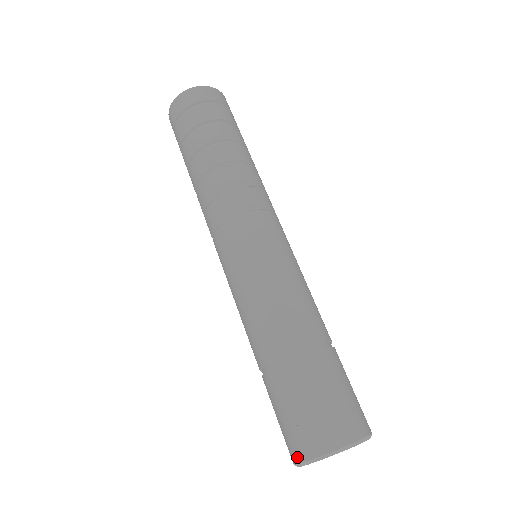
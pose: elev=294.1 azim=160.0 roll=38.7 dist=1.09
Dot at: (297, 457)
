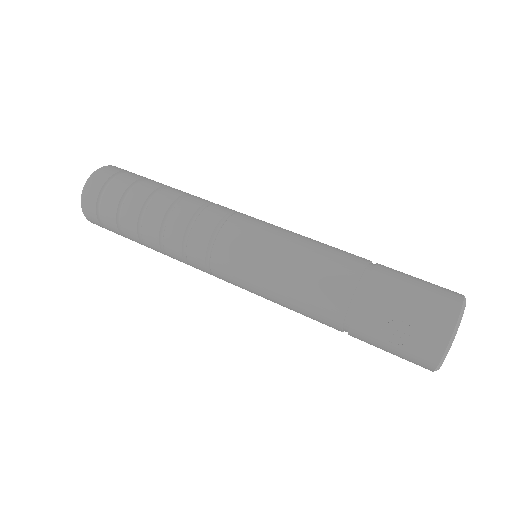
Dot at: (432, 363)
